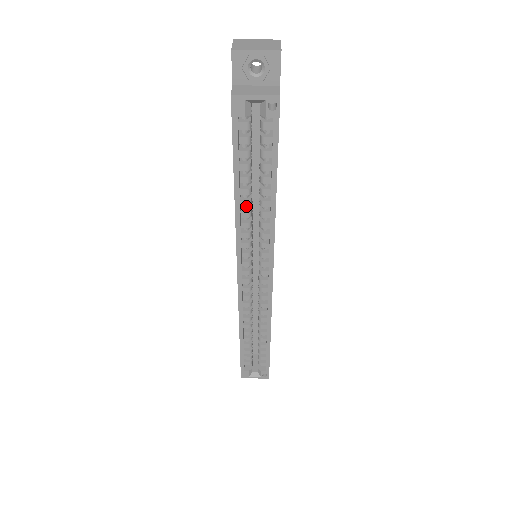
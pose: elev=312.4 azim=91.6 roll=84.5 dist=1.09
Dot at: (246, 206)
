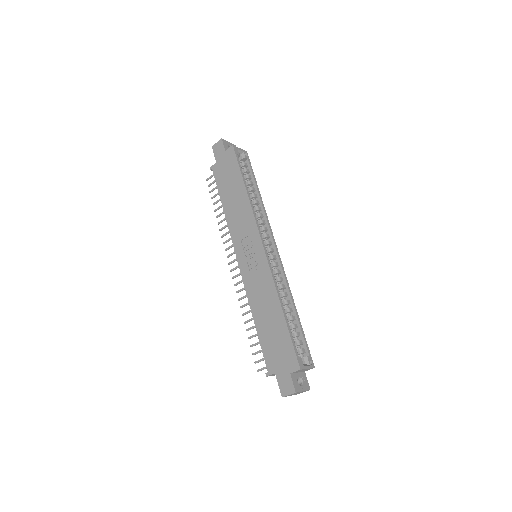
Dot at: (251, 201)
